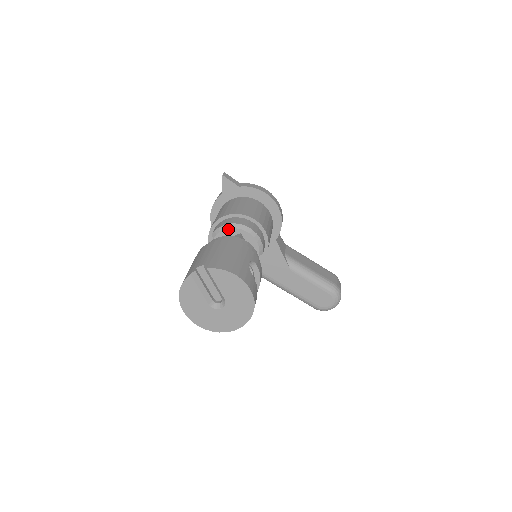
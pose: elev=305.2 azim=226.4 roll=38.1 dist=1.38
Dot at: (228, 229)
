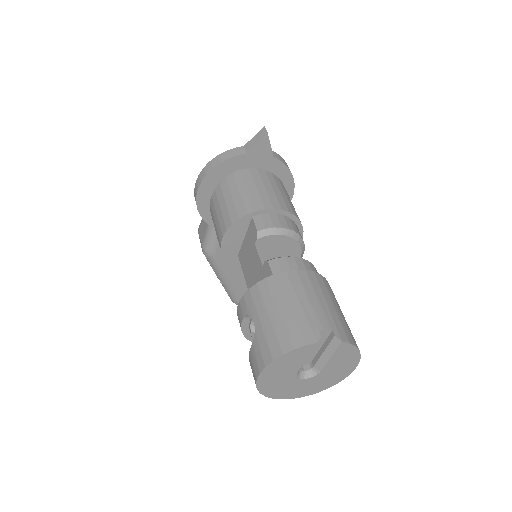
Dot at: (284, 236)
